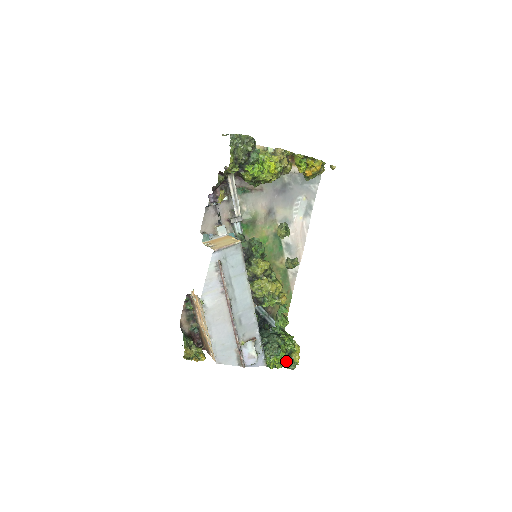
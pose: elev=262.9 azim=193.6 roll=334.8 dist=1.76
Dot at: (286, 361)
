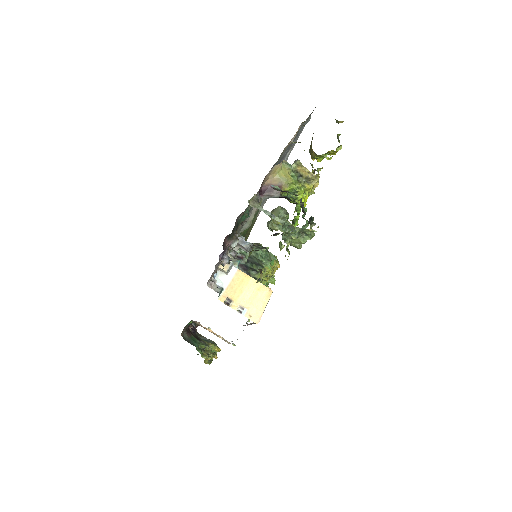
Dot at: occluded
